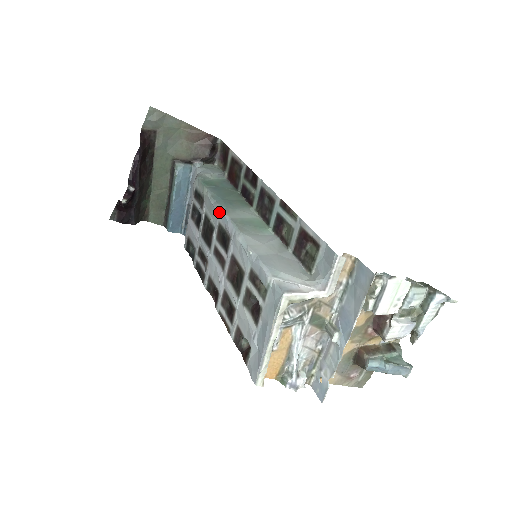
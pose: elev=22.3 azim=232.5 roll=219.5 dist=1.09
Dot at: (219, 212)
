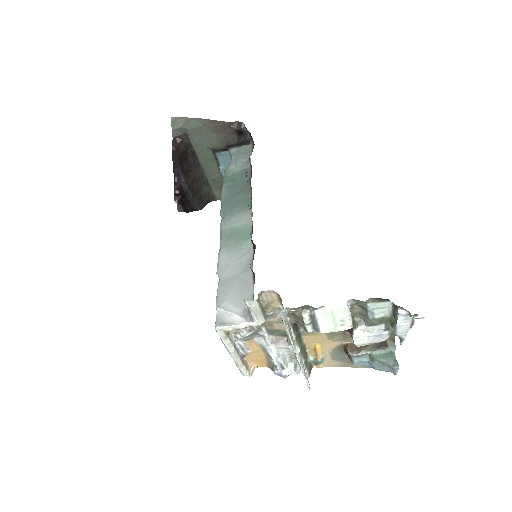
Dot at: occluded
